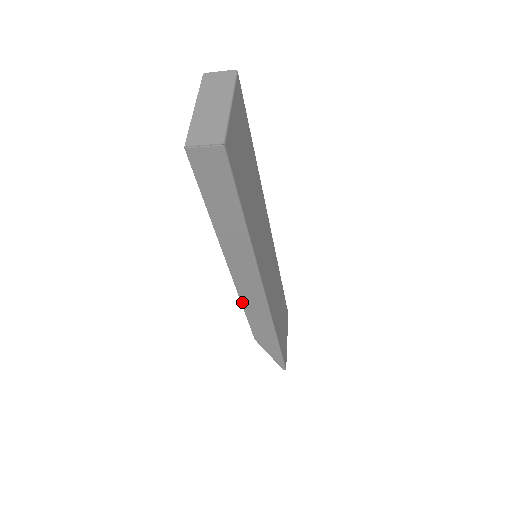
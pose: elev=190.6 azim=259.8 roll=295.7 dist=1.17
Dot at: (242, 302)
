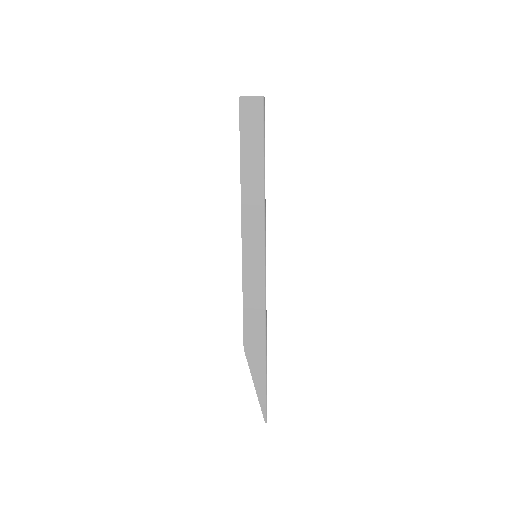
Dot at: (244, 279)
